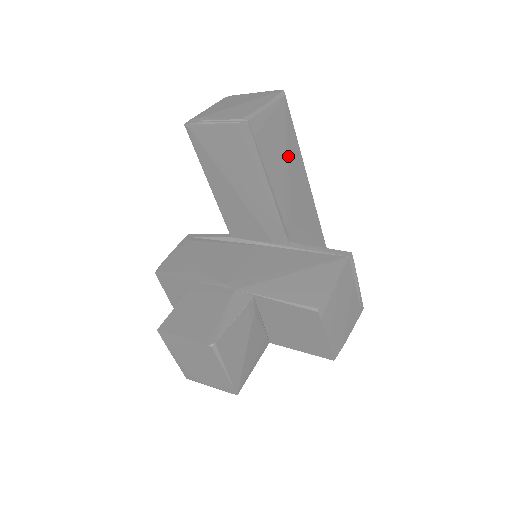
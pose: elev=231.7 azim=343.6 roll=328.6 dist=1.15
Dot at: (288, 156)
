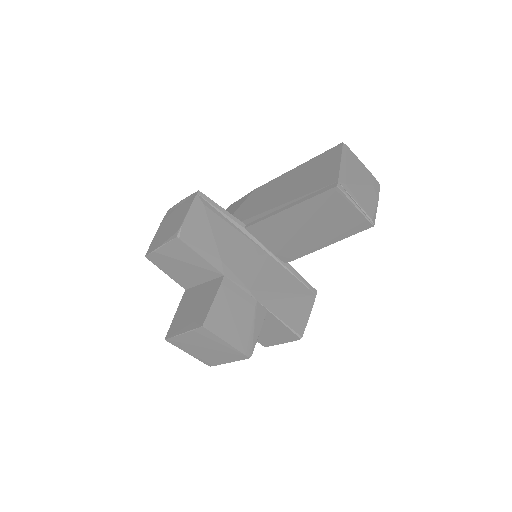
Dot at: occluded
